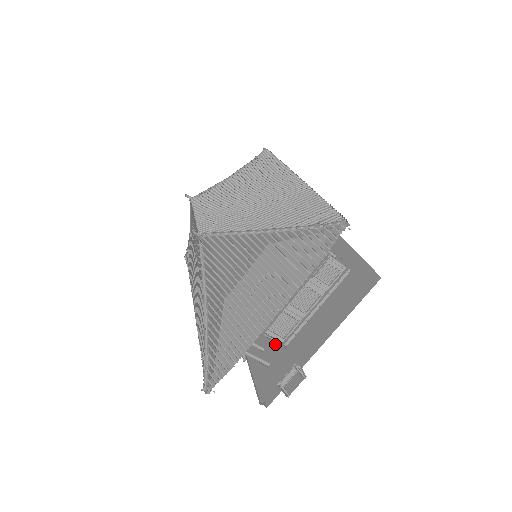
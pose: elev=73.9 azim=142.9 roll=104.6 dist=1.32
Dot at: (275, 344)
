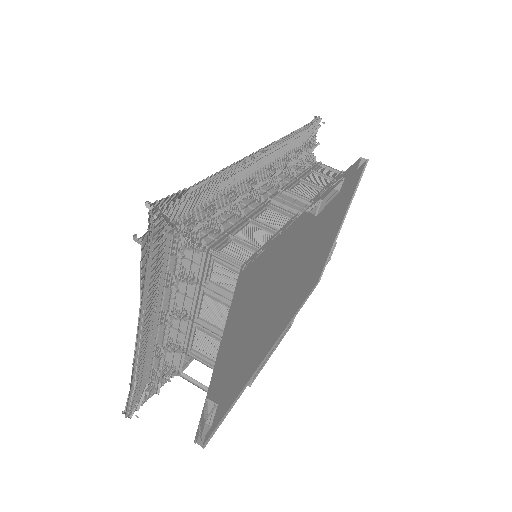
Dot at: occluded
